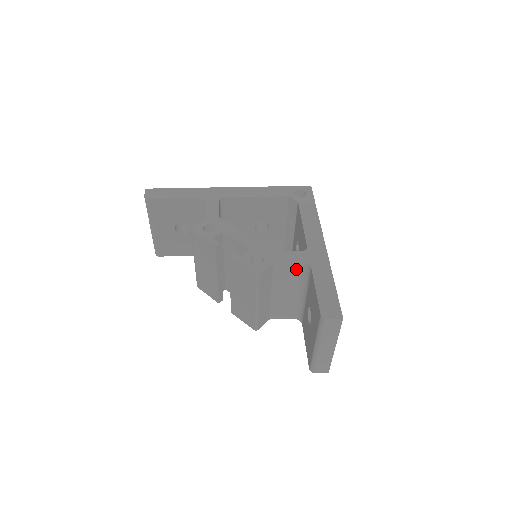
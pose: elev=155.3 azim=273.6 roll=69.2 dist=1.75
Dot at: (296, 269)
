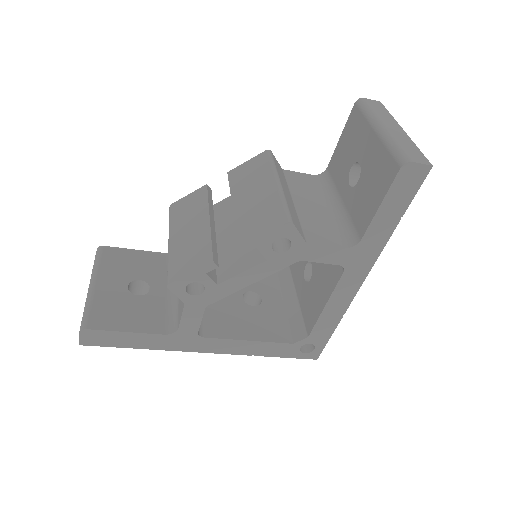
Dot at: (311, 181)
